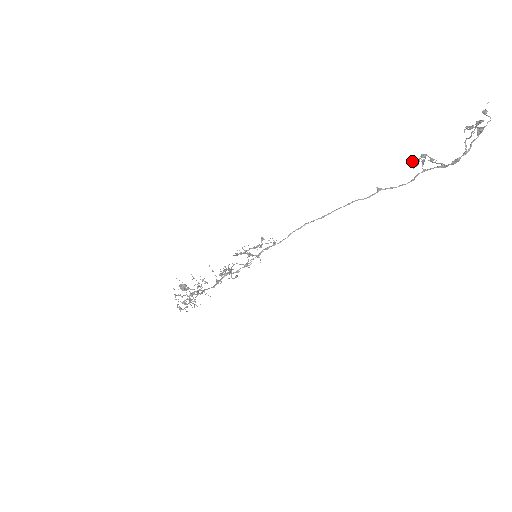
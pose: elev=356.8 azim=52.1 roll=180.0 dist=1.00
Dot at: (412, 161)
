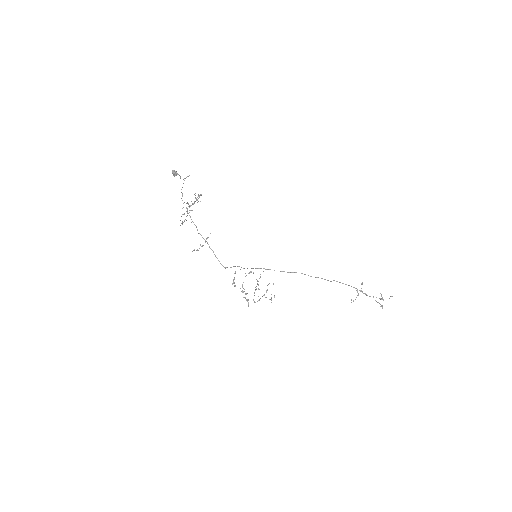
Dot at: occluded
